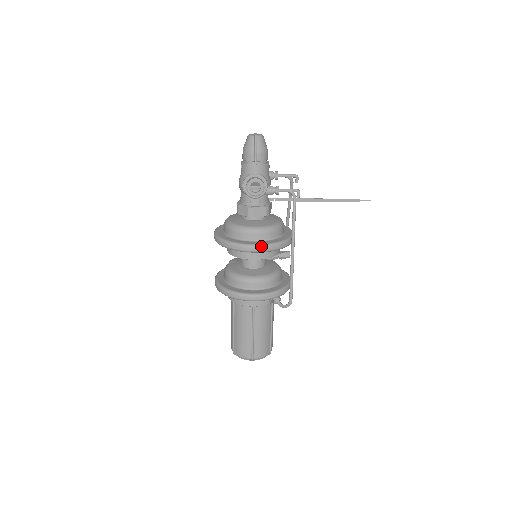
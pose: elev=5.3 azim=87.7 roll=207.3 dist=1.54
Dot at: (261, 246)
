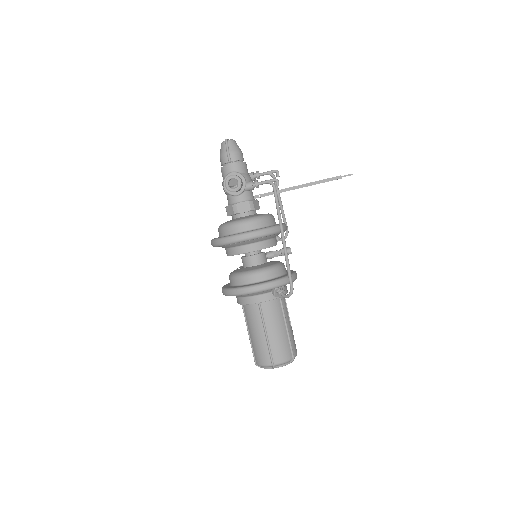
Dot at: (246, 233)
